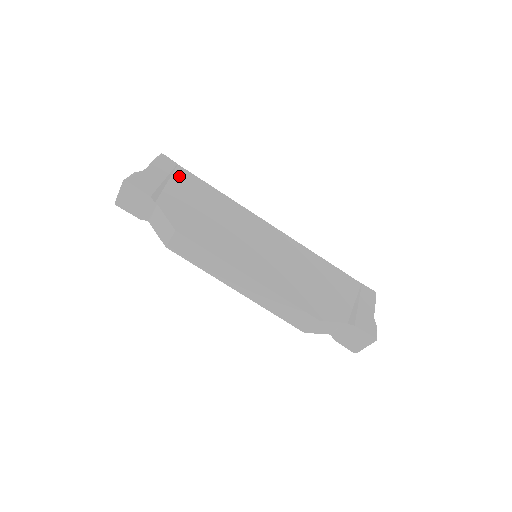
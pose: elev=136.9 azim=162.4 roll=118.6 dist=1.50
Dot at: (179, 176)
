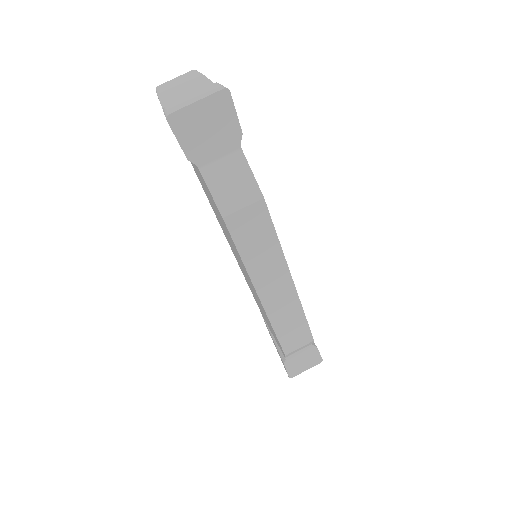
Dot at: occluded
